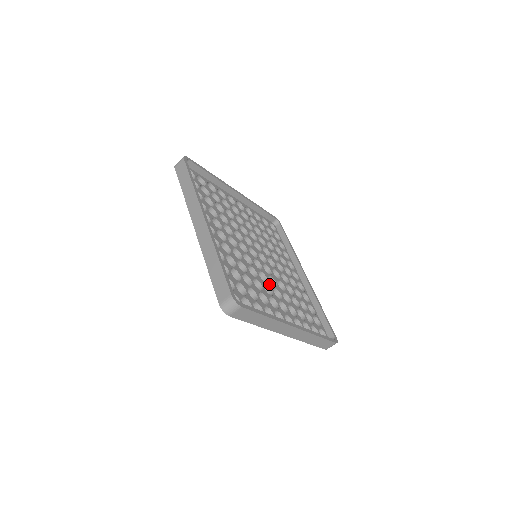
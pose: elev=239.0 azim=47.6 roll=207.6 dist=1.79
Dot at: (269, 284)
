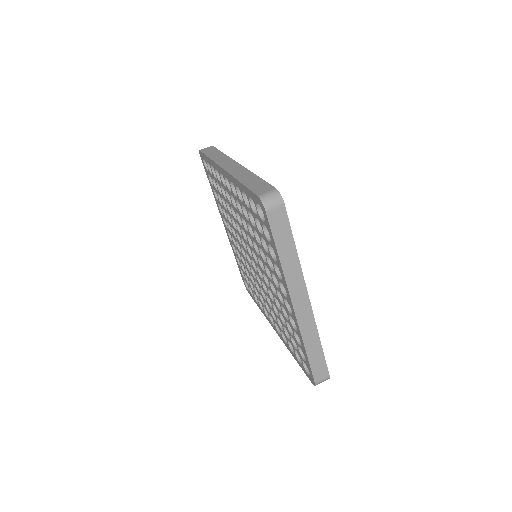
Dot at: occluded
